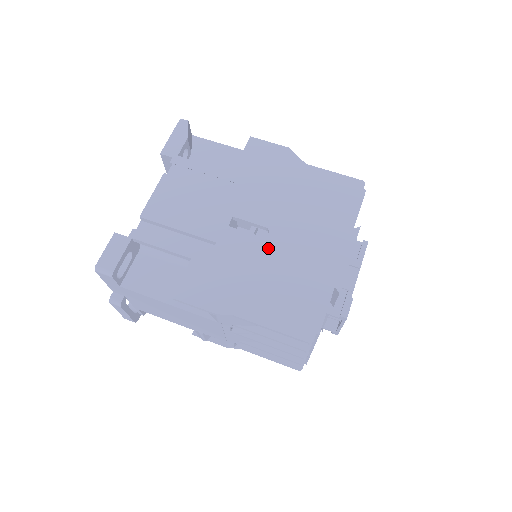
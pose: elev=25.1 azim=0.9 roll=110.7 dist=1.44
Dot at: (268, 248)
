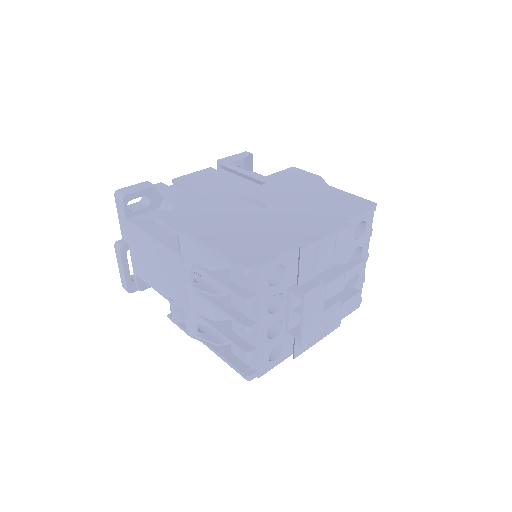
Dot at: (257, 213)
